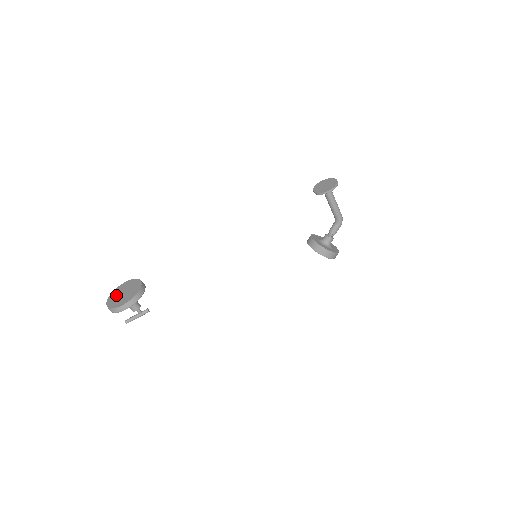
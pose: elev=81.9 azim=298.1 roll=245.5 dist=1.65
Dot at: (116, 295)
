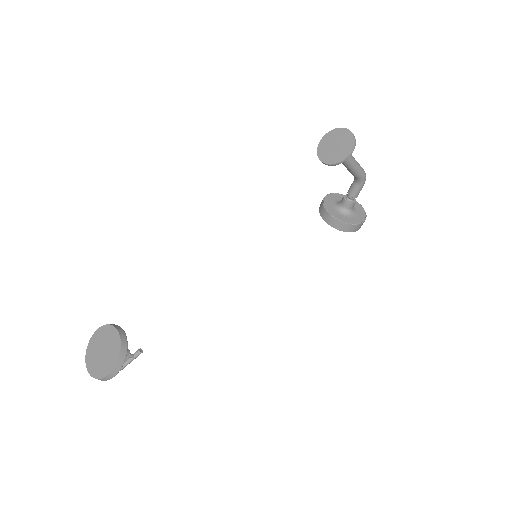
Dot at: (94, 354)
